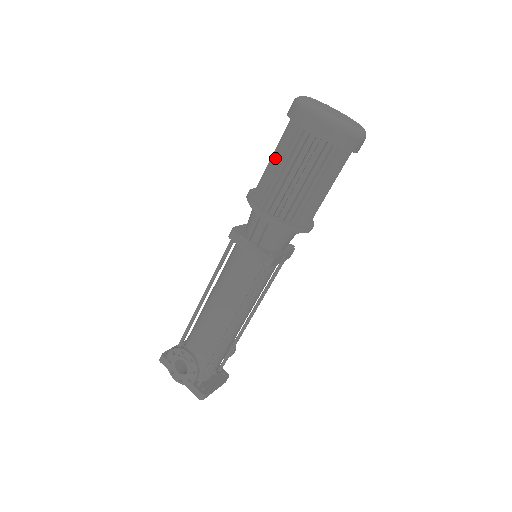
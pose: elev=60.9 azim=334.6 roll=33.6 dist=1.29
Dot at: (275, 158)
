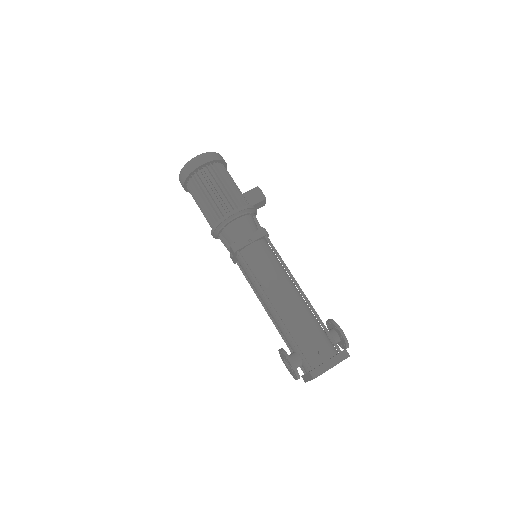
Dot at: occluded
